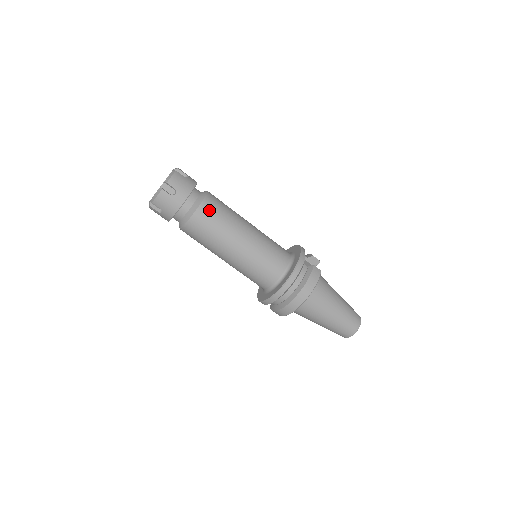
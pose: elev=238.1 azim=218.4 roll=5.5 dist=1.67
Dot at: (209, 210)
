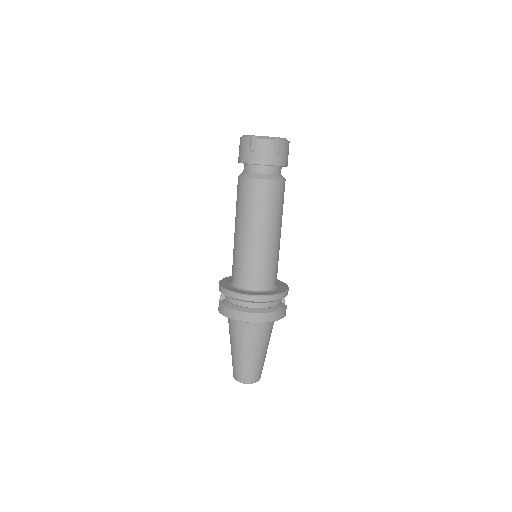
Dot at: (280, 191)
